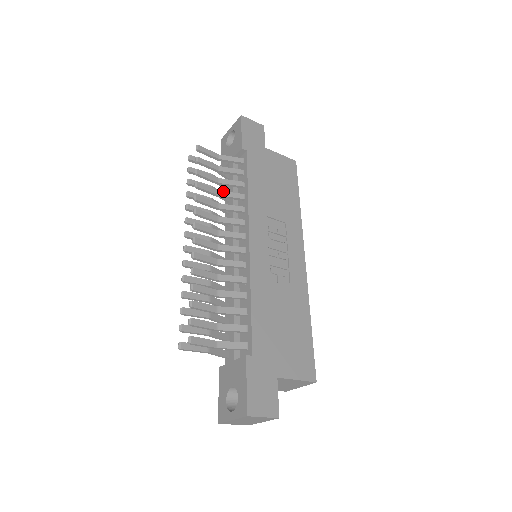
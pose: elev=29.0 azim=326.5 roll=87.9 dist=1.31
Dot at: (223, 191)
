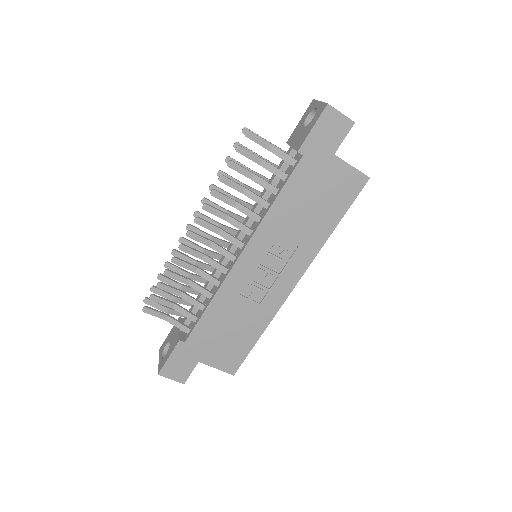
Dot at: (250, 191)
